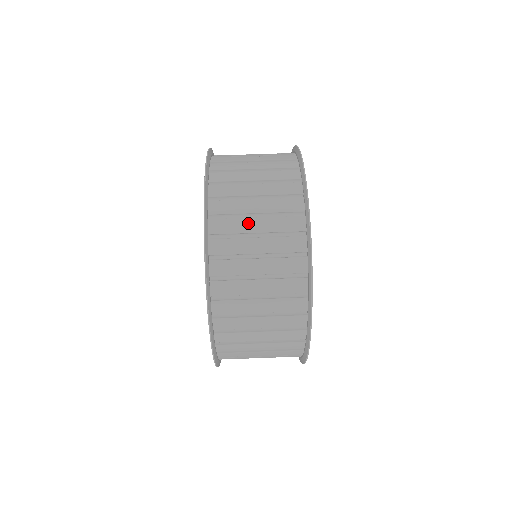
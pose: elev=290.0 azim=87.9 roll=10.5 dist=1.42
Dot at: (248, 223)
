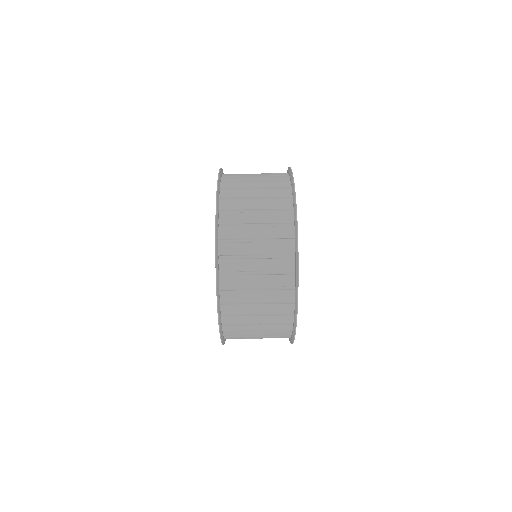
Dot at: (249, 178)
